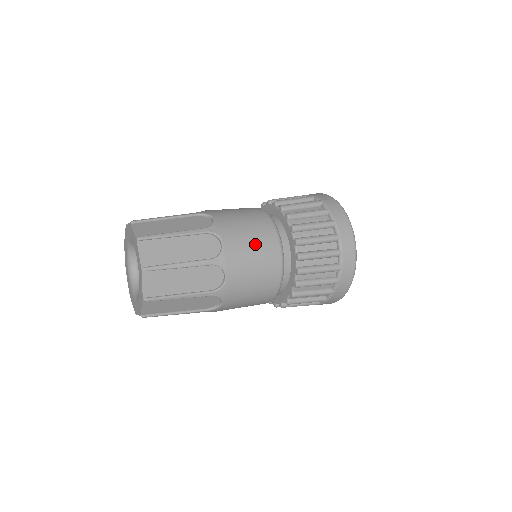
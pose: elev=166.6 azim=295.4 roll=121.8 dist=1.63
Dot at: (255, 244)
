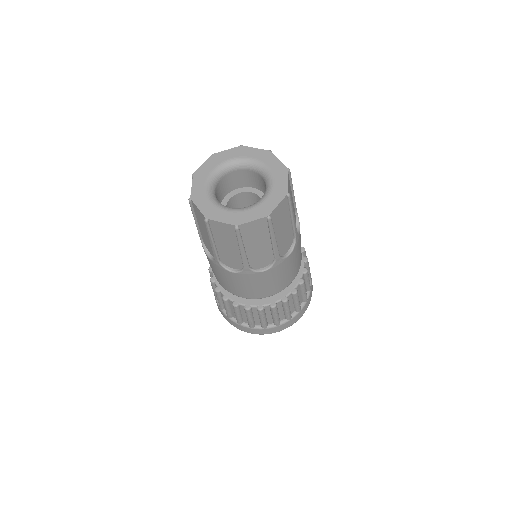
Dot at: occluded
